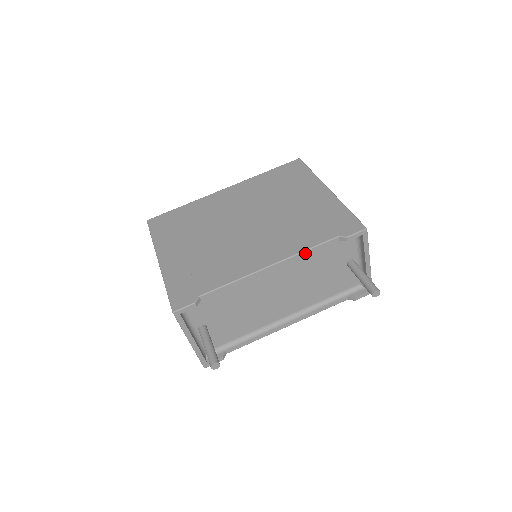
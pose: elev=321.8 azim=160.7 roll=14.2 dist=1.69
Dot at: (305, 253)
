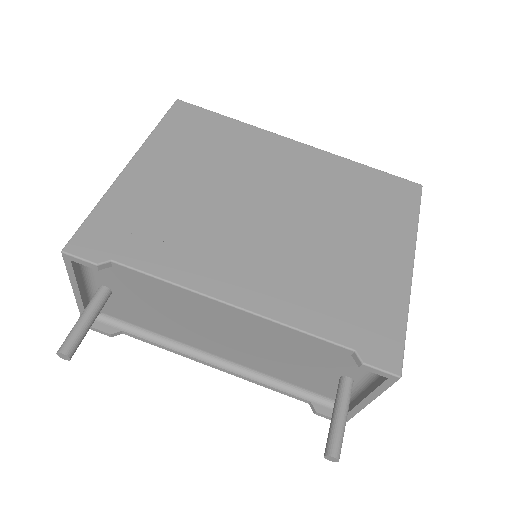
Dot at: (291, 330)
